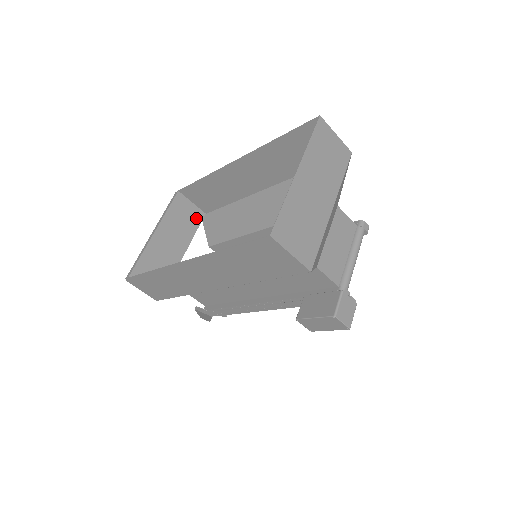
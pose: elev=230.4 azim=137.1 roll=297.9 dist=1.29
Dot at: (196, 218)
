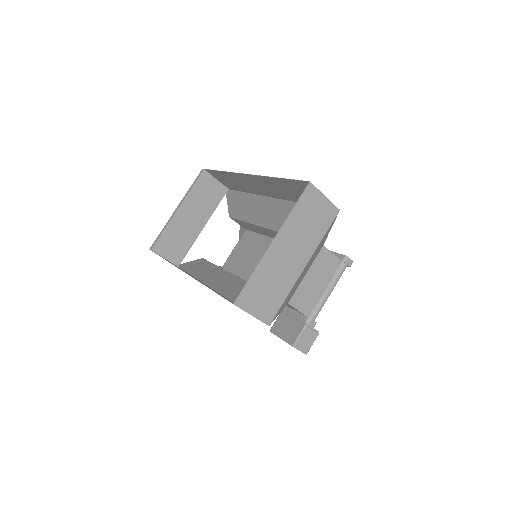
Dot at: (219, 194)
